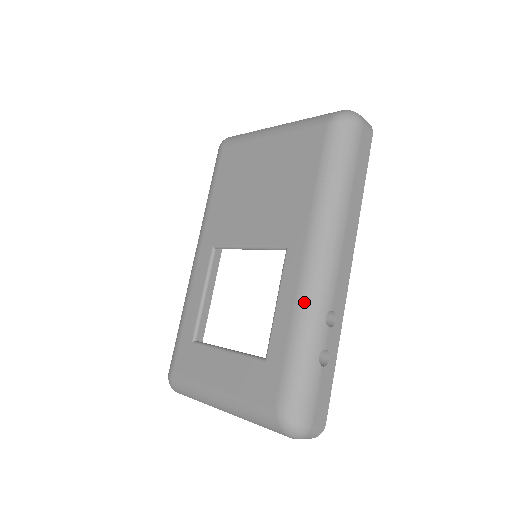
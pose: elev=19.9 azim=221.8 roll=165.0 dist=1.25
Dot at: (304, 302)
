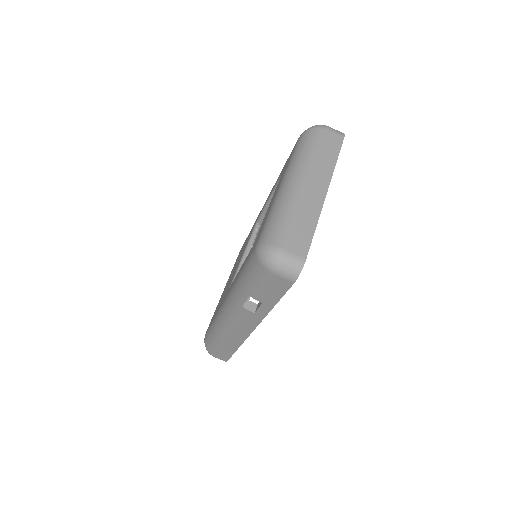
Dot at: occluded
